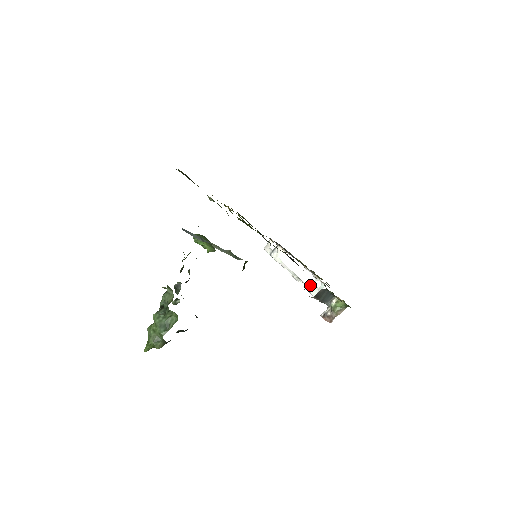
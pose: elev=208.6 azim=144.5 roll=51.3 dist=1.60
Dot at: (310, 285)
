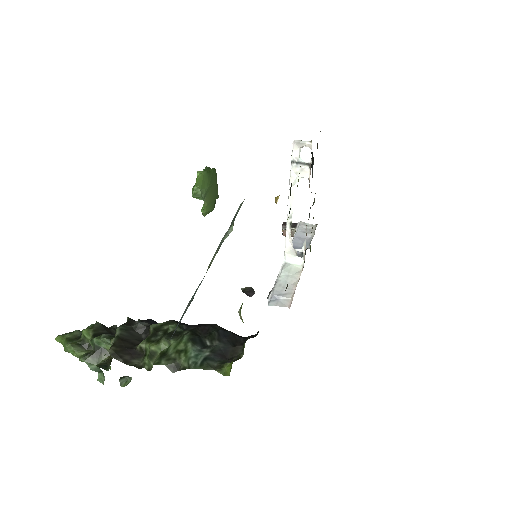
Dot at: (292, 247)
